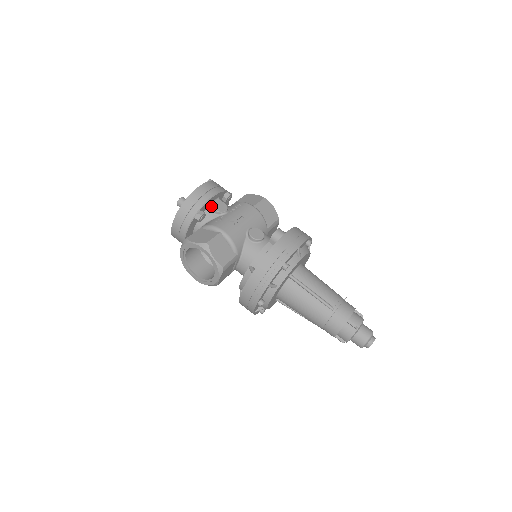
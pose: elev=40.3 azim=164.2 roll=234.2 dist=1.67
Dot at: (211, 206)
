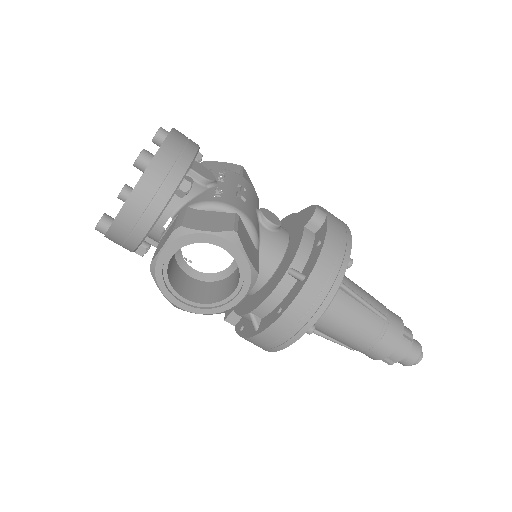
Dot at: (194, 169)
